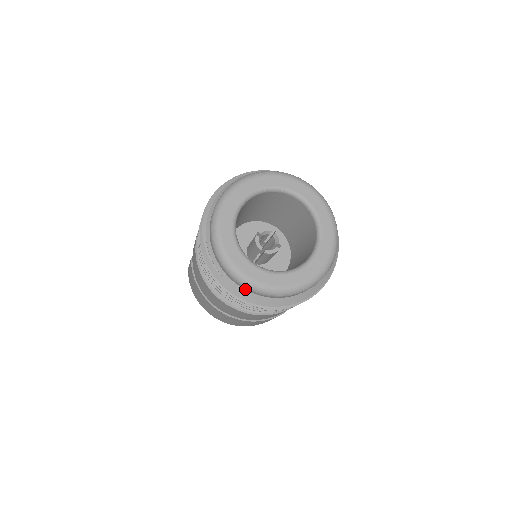
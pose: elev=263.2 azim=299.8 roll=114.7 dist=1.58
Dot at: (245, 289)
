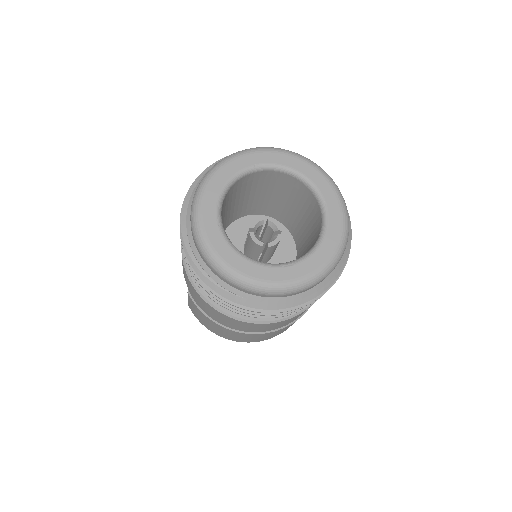
Dot at: (269, 297)
